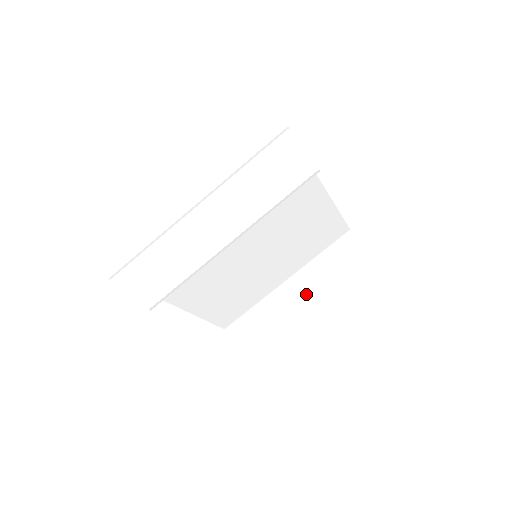
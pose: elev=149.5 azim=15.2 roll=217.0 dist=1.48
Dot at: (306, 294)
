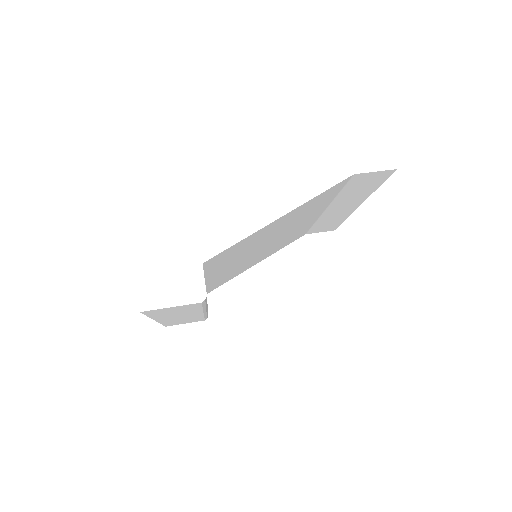
Dot at: (360, 204)
